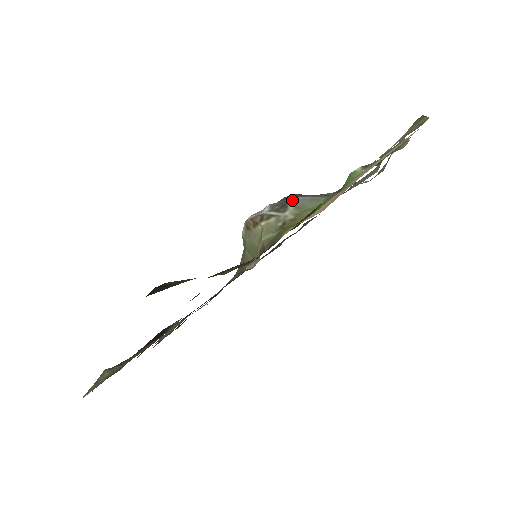
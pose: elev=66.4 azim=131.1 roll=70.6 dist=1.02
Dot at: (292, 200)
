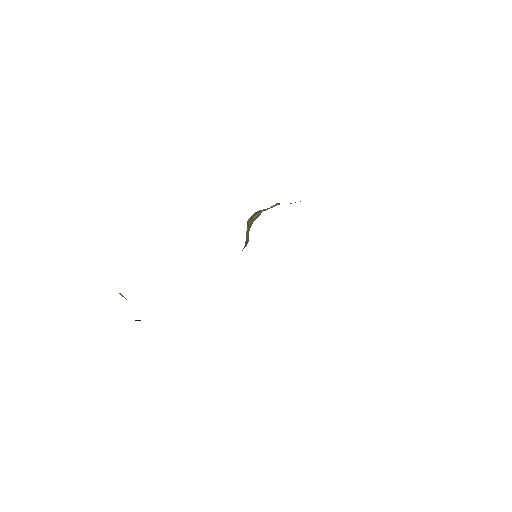
Dot at: occluded
